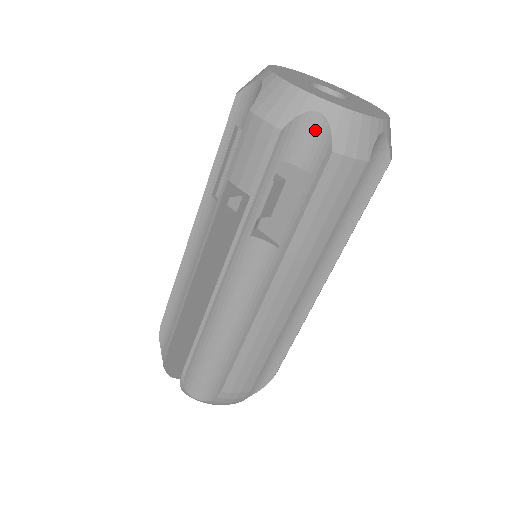
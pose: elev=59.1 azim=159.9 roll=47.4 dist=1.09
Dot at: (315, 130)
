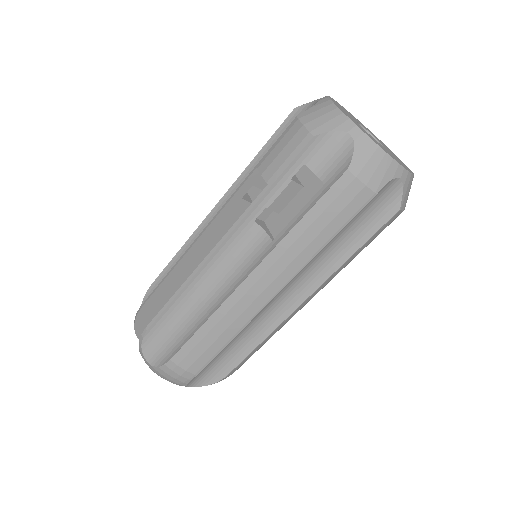
Dot at: (341, 149)
